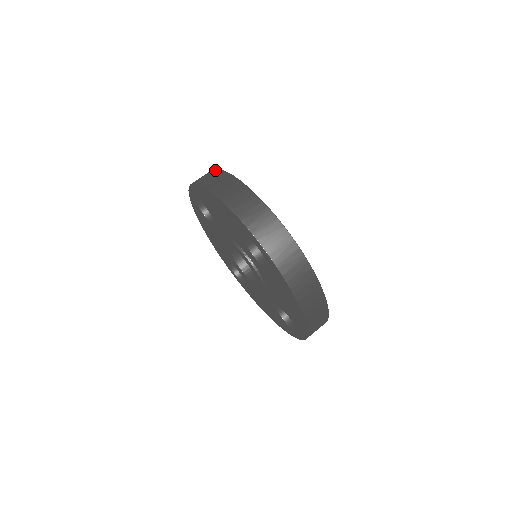
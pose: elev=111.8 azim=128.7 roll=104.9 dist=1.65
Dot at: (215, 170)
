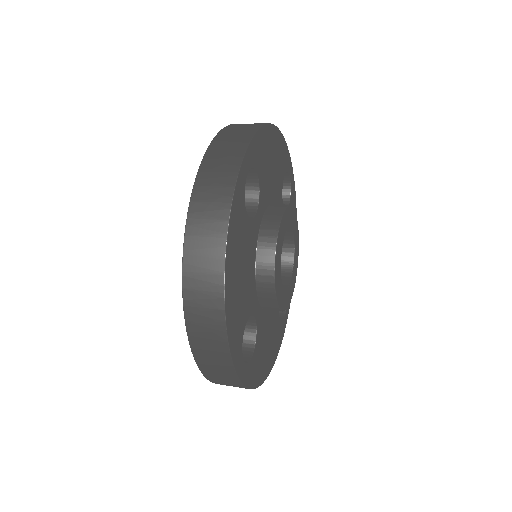
Dot at: occluded
